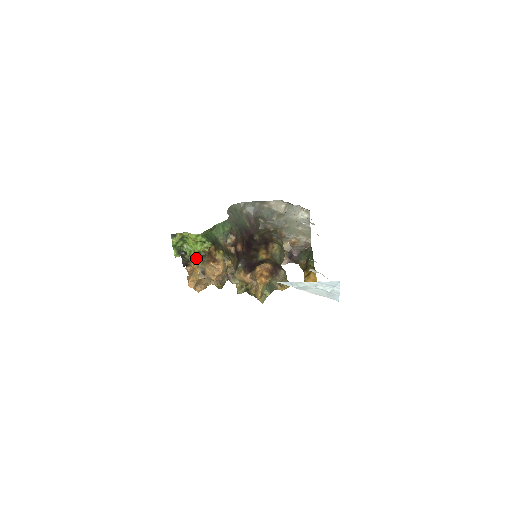
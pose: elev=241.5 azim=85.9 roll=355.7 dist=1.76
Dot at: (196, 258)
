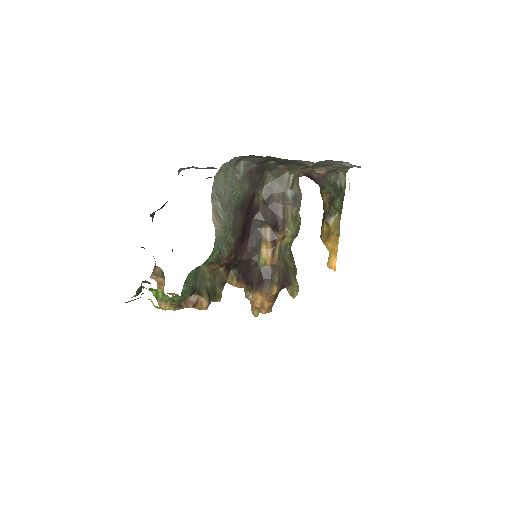
Dot at: (167, 301)
